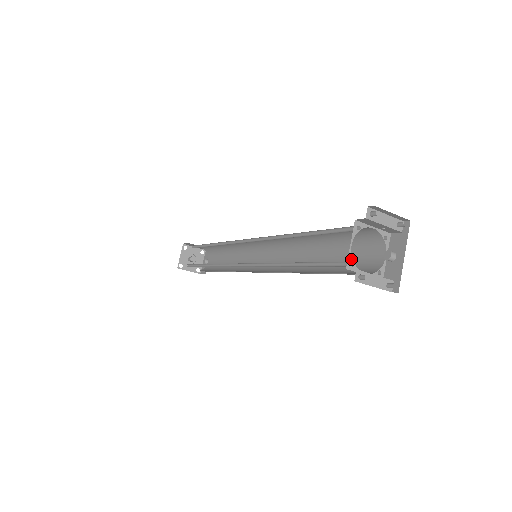
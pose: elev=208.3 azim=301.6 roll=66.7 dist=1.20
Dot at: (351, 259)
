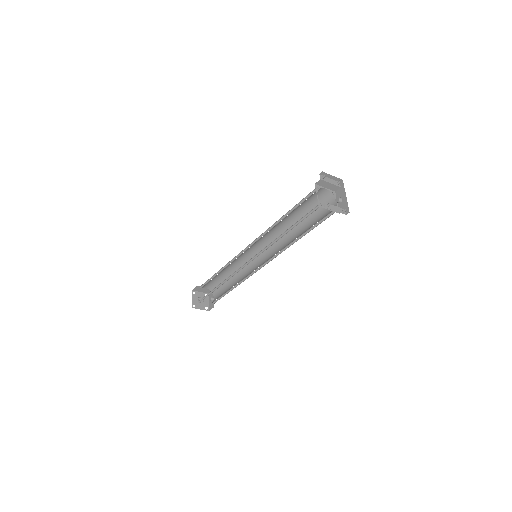
Dot at: (320, 202)
